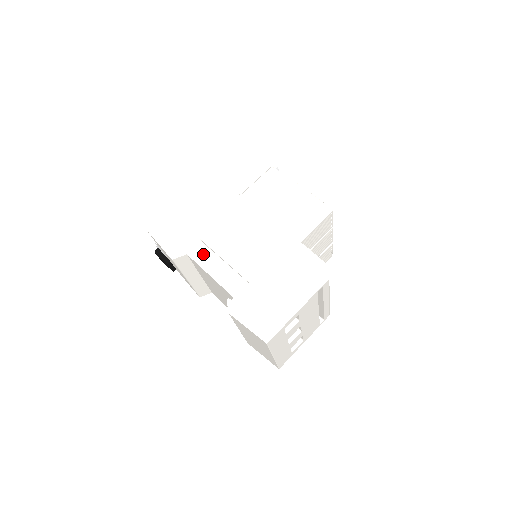
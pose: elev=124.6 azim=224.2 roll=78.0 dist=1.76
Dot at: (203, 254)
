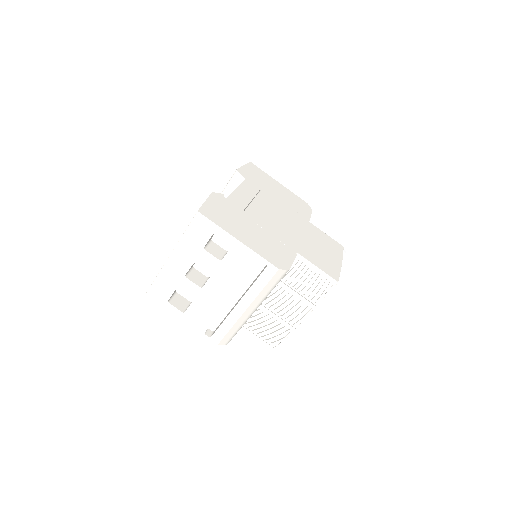
Dot at: (251, 188)
